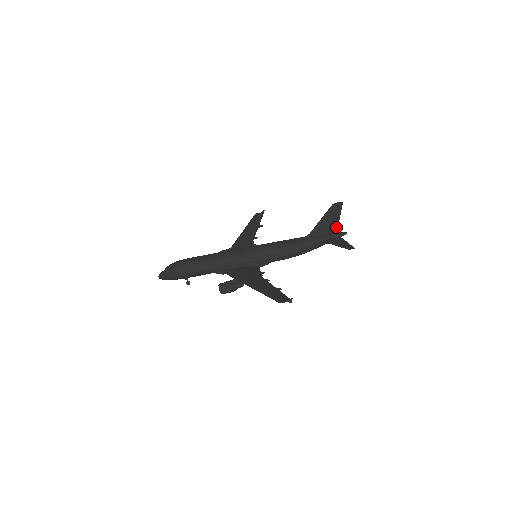
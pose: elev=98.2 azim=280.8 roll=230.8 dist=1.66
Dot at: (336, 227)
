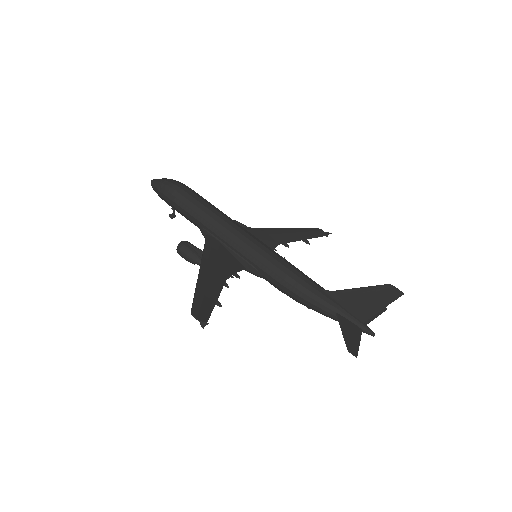
Dot at: (369, 315)
